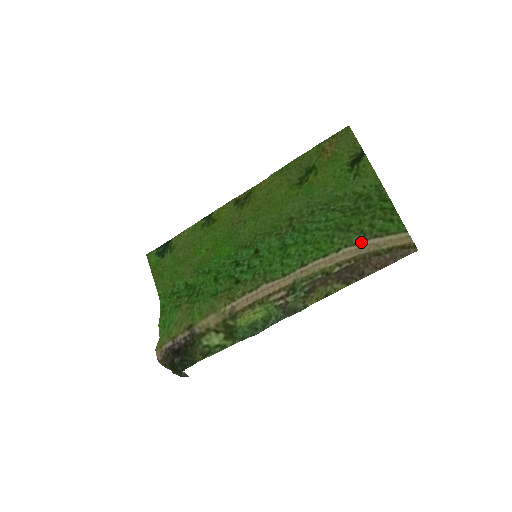
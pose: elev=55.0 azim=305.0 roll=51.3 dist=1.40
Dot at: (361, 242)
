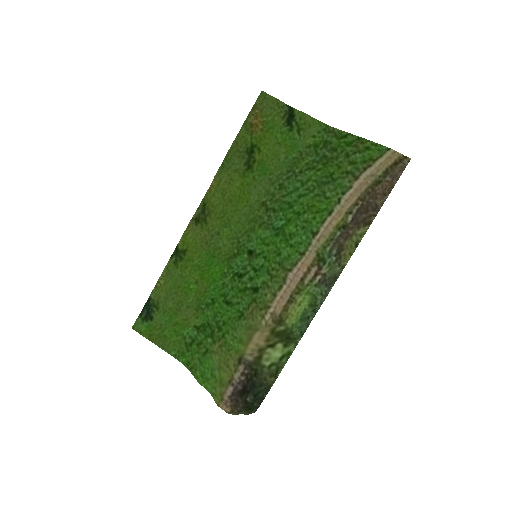
Dot at: (355, 182)
